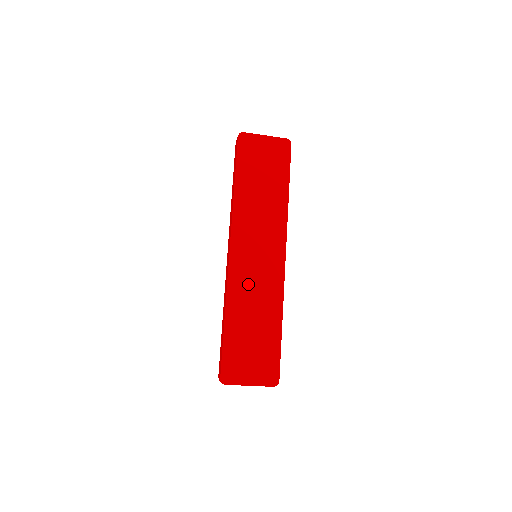
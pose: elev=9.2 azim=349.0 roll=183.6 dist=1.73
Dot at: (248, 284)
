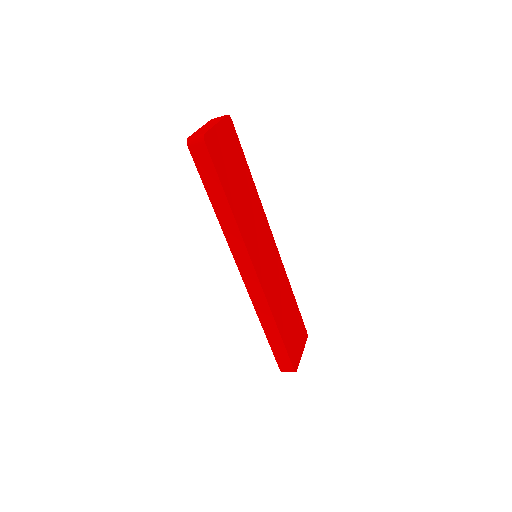
Dot at: (273, 286)
